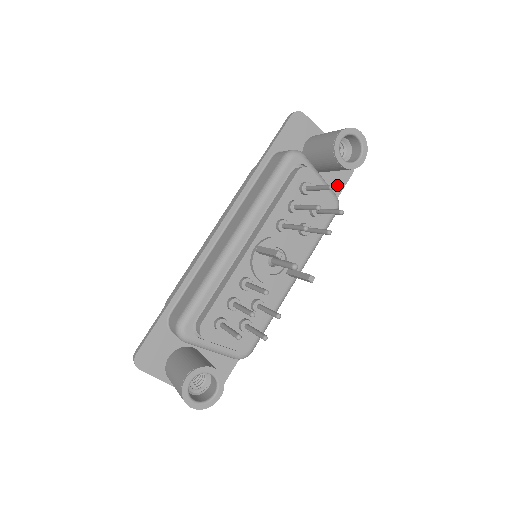
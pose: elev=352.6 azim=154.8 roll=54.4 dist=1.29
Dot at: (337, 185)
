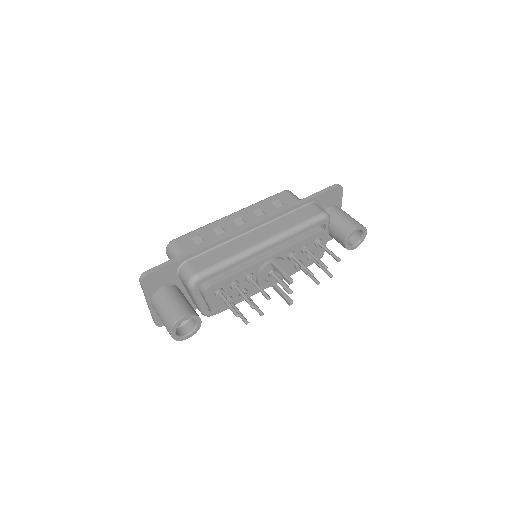
Dot at: occluded
